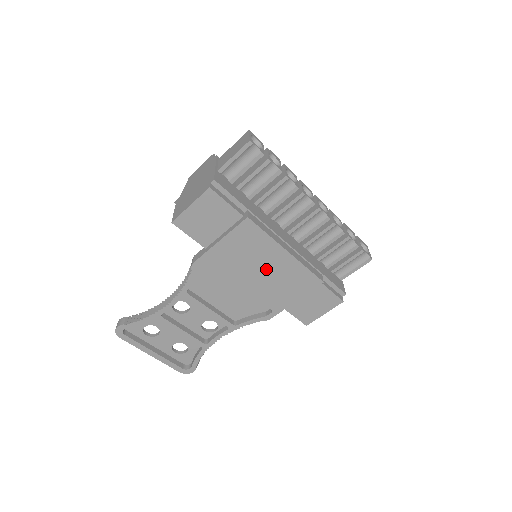
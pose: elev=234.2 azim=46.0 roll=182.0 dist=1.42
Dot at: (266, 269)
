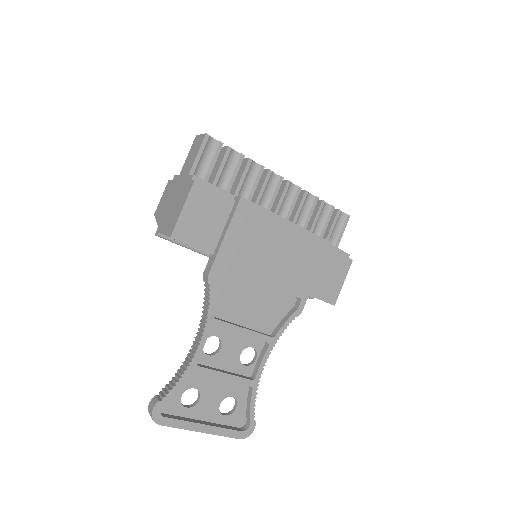
Dot at: (277, 250)
